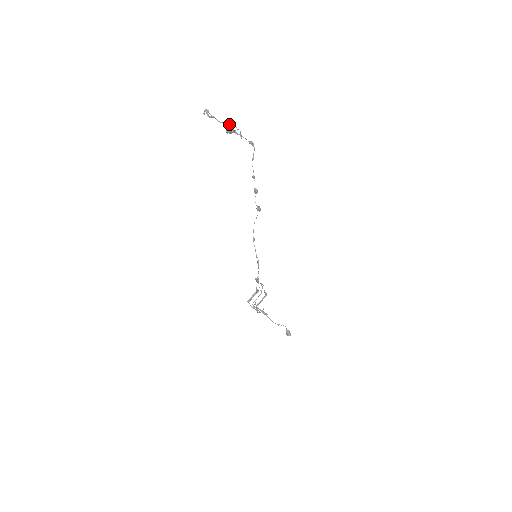
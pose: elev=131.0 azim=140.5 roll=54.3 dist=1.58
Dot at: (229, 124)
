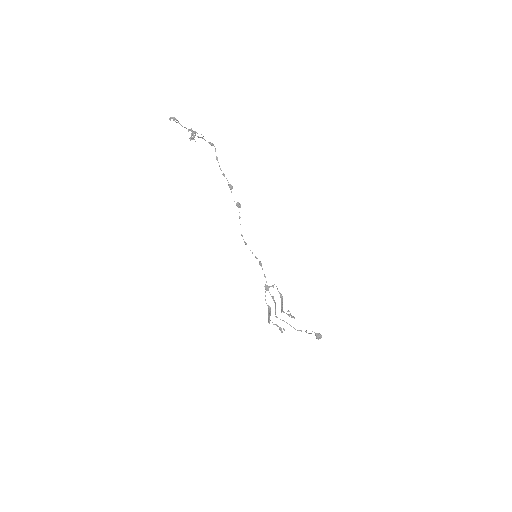
Dot at: (191, 128)
